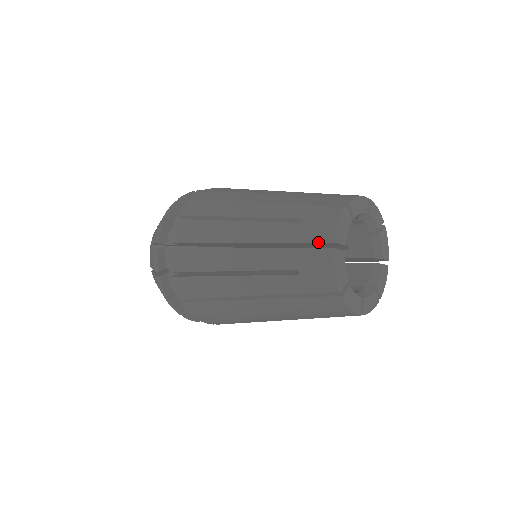
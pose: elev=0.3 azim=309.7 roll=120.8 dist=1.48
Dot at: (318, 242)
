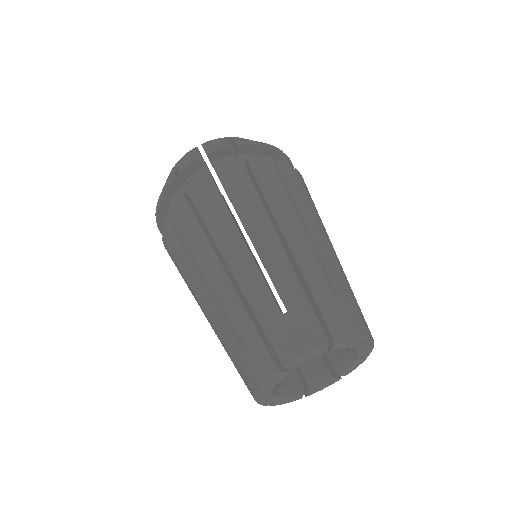
Dot at: occluded
